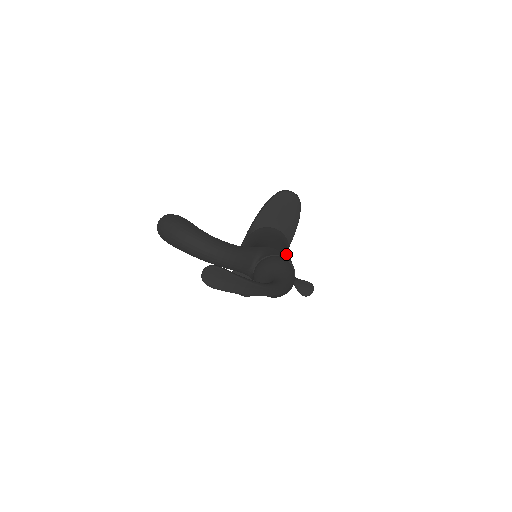
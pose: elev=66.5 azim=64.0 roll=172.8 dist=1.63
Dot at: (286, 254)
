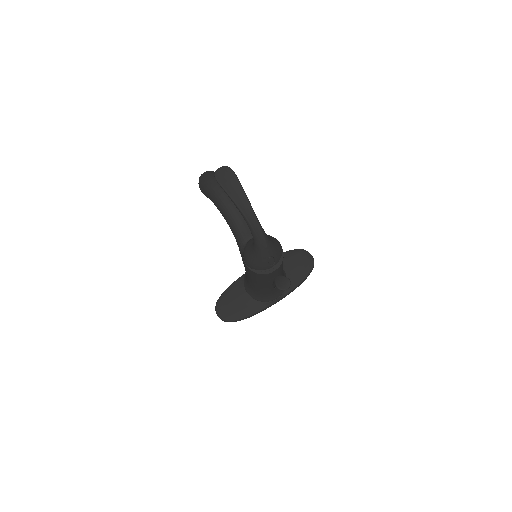
Dot at: occluded
